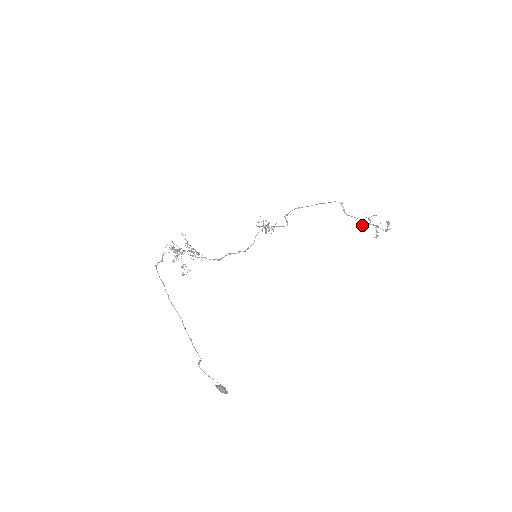
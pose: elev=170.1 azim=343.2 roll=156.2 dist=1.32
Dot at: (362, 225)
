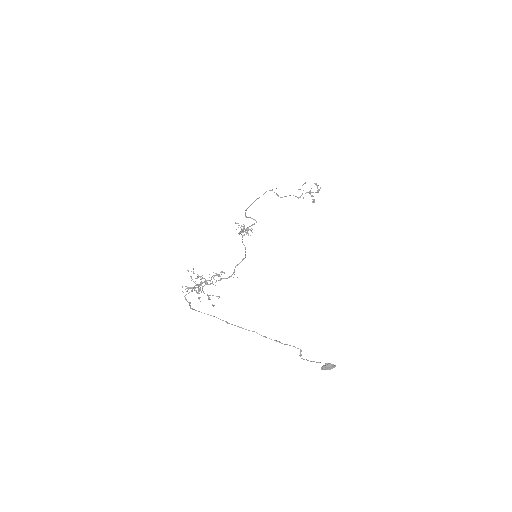
Dot at: (298, 198)
